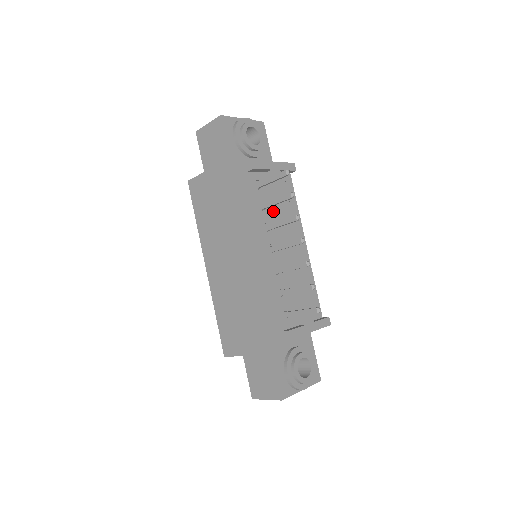
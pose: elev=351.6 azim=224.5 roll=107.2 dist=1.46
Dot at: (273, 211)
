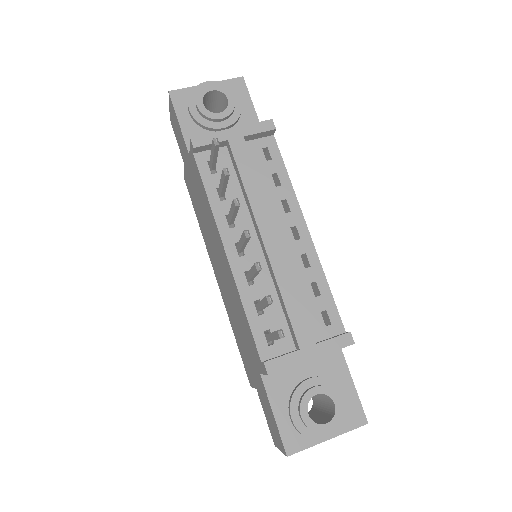
Dot at: (241, 196)
